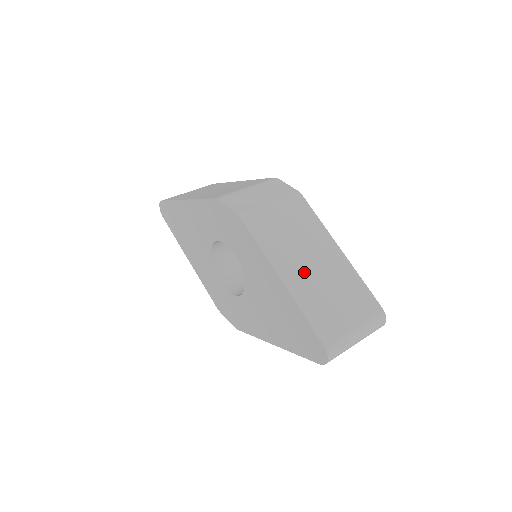
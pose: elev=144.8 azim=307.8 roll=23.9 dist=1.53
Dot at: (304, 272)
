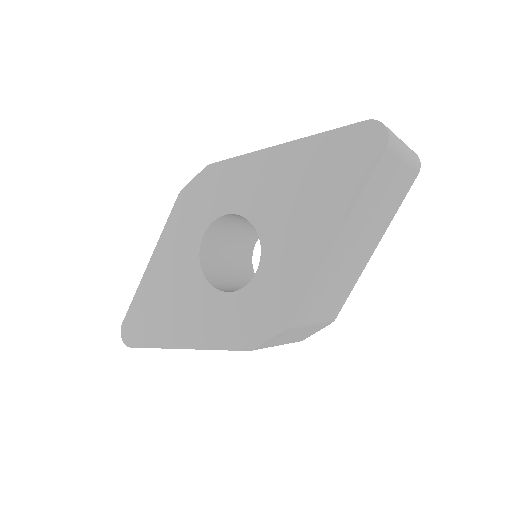
Dot at: occluded
